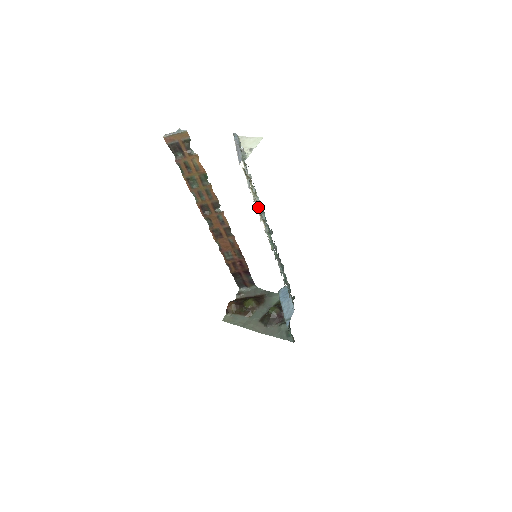
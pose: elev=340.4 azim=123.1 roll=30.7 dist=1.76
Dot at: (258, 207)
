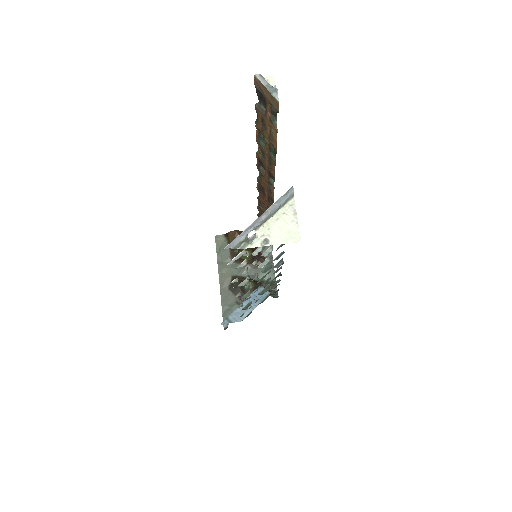
Dot at: (247, 267)
